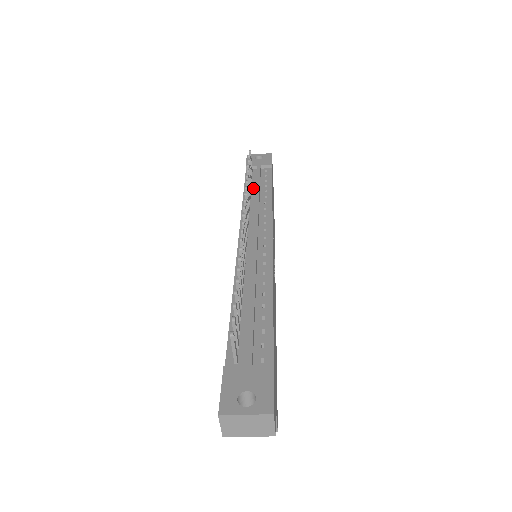
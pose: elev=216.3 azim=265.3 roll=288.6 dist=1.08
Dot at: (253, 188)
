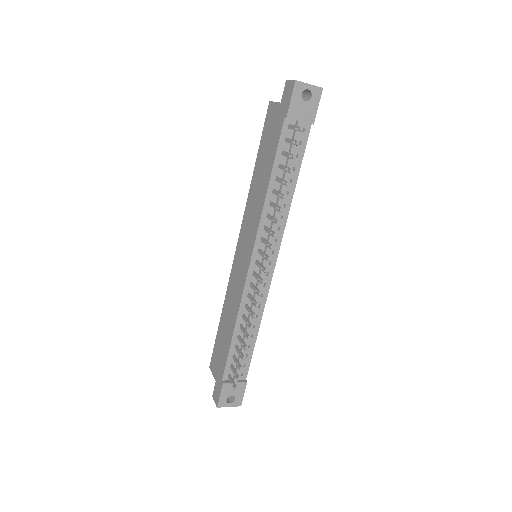
Dot at: (281, 171)
